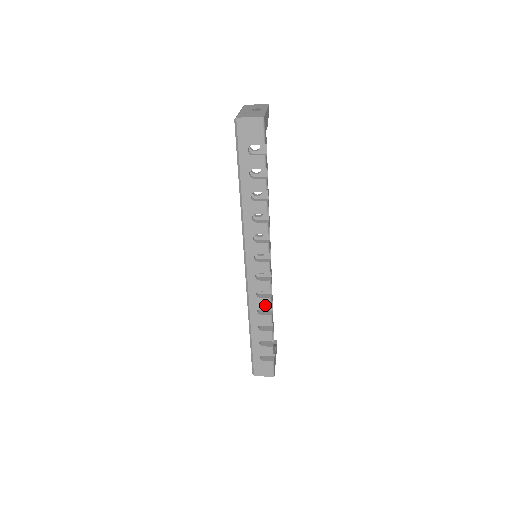
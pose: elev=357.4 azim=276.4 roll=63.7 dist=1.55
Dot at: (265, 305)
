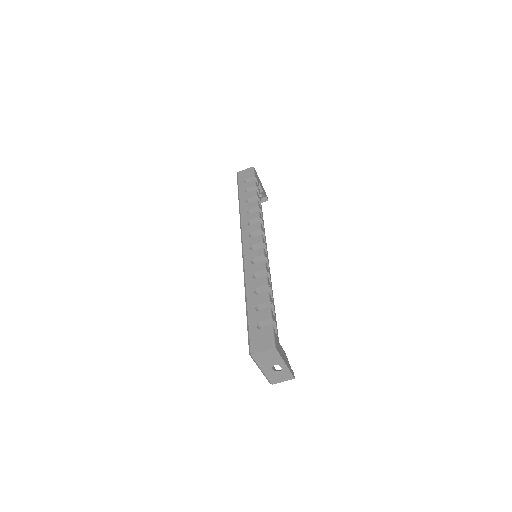
Dot at: (260, 269)
